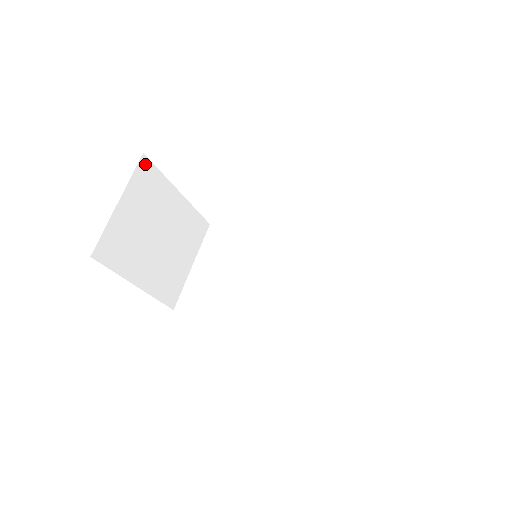
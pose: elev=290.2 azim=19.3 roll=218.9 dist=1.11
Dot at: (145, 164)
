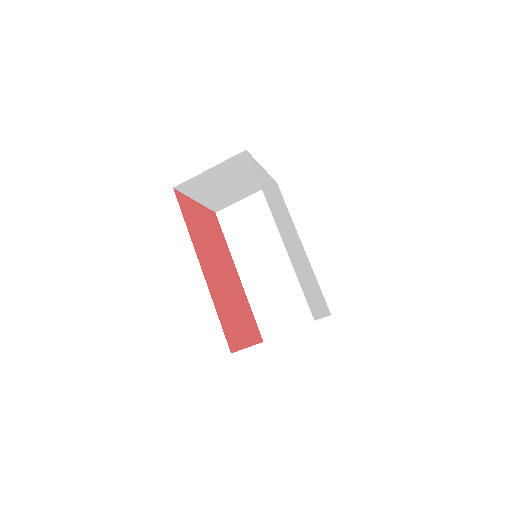
Dot at: (244, 154)
